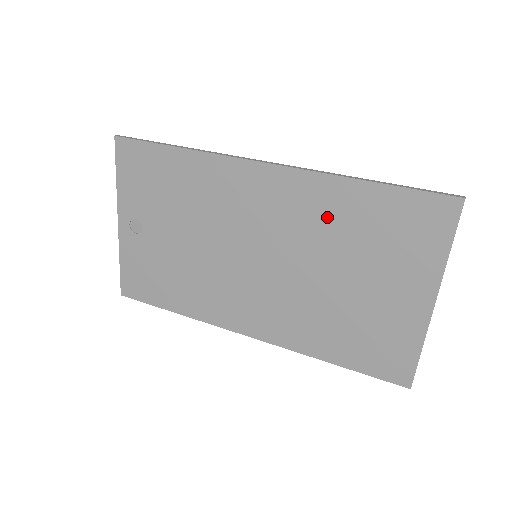
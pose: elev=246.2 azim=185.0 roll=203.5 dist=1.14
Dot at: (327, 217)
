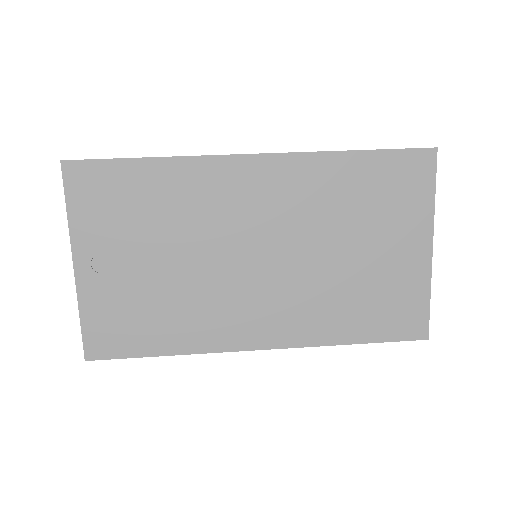
Dot at: (324, 194)
